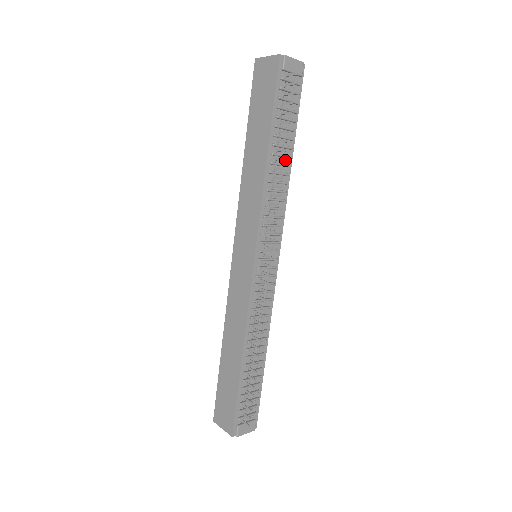
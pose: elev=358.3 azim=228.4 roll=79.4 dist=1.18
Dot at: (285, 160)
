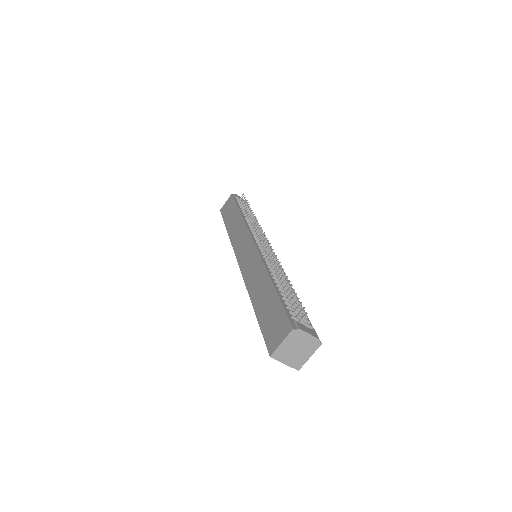
Dot at: occluded
